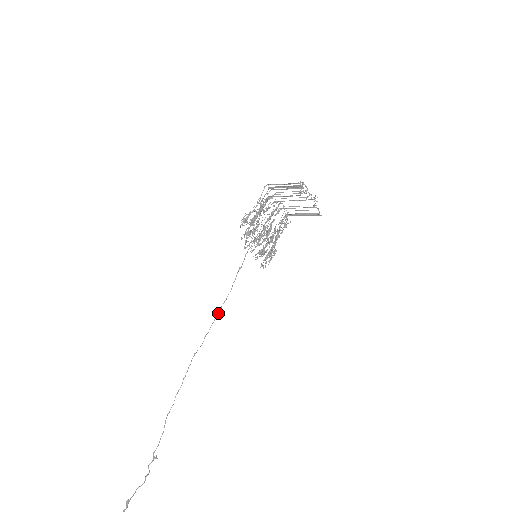
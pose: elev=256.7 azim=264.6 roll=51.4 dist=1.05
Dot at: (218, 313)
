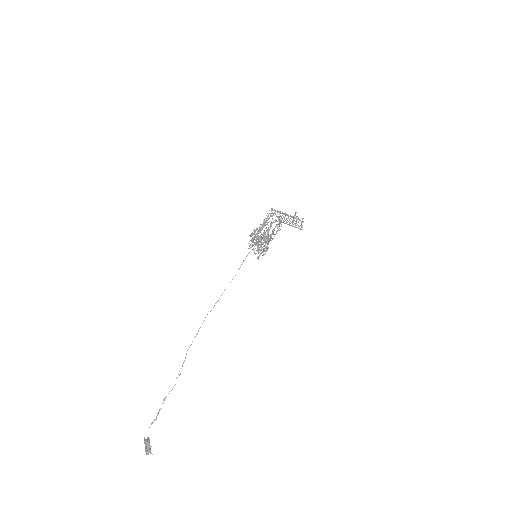
Dot at: (225, 289)
